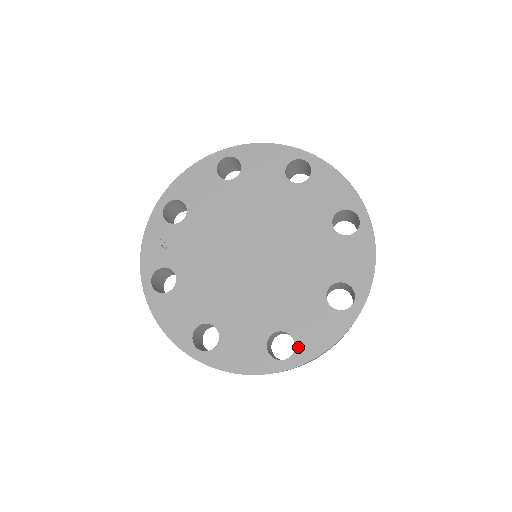
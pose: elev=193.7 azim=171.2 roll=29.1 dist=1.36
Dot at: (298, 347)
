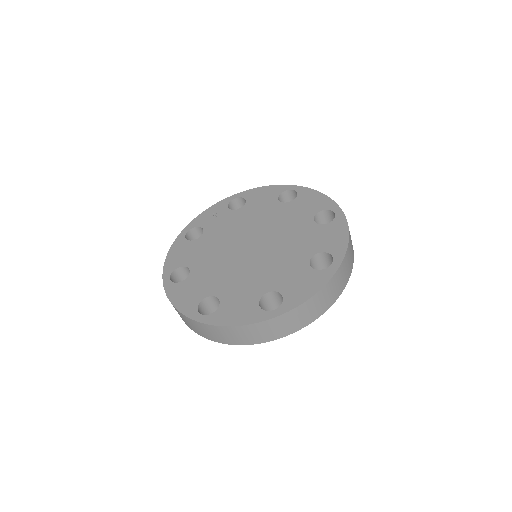
Dot at: (216, 313)
